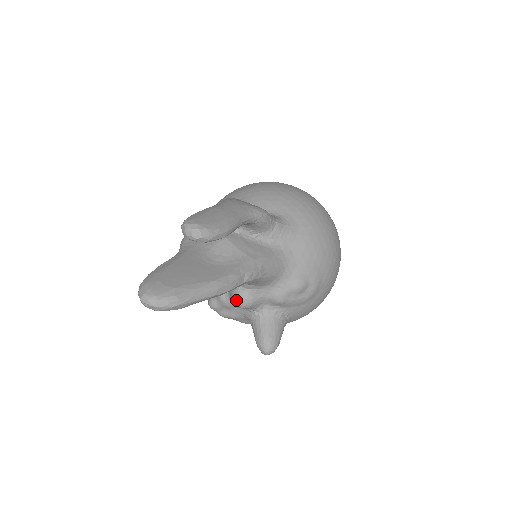
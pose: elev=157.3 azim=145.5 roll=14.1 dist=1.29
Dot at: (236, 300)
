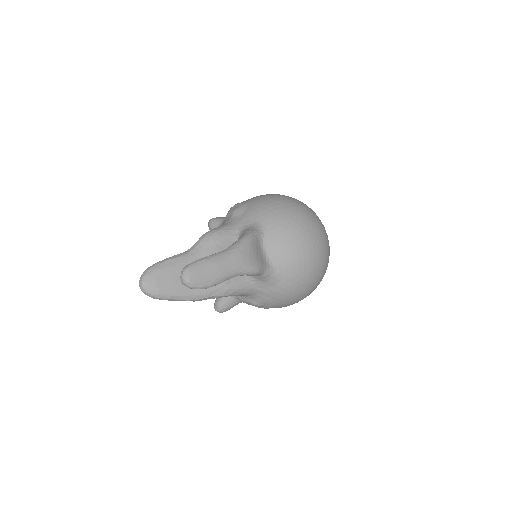
Dot at: occluded
